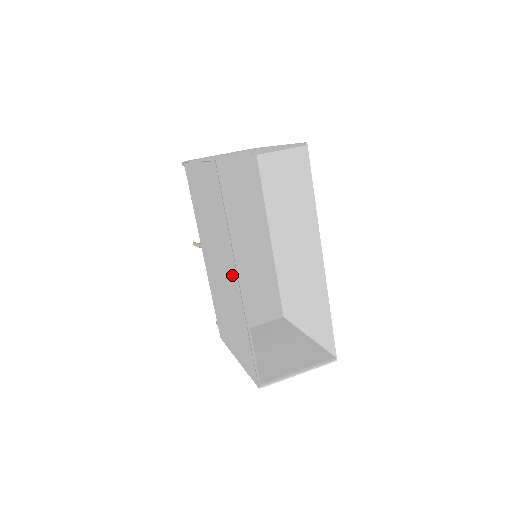
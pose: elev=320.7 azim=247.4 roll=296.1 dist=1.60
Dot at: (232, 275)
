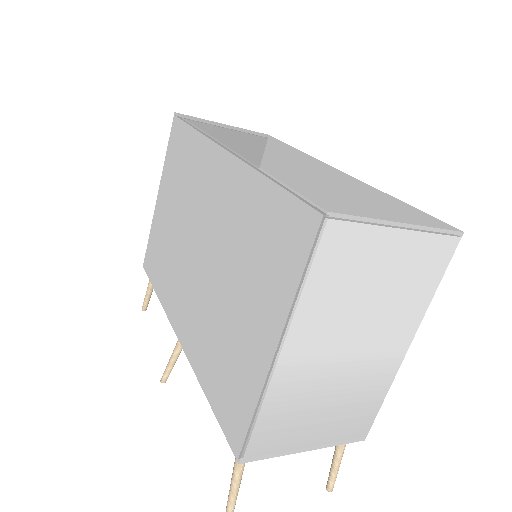
Dot at: (216, 174)
